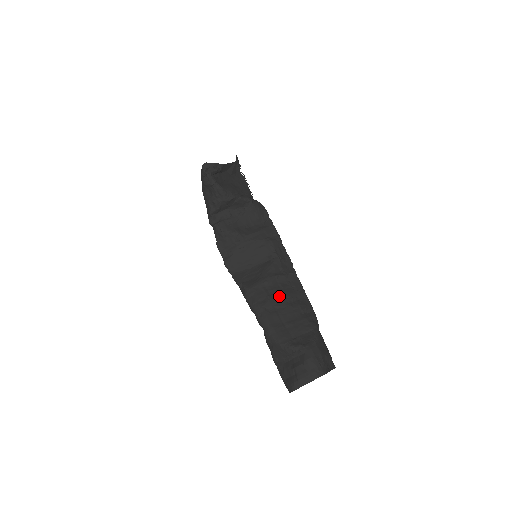
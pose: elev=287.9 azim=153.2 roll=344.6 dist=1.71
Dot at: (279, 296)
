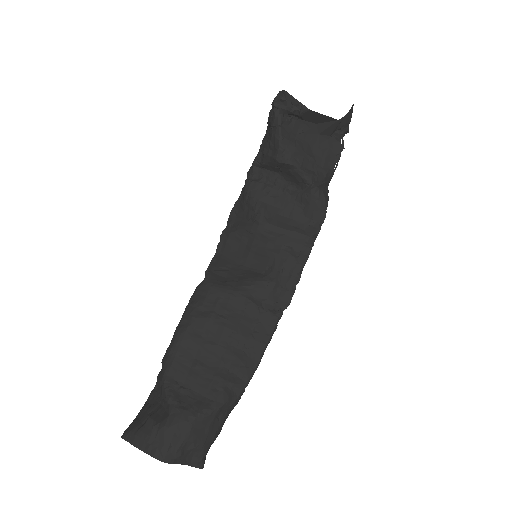
Dot at: (224, 325)
